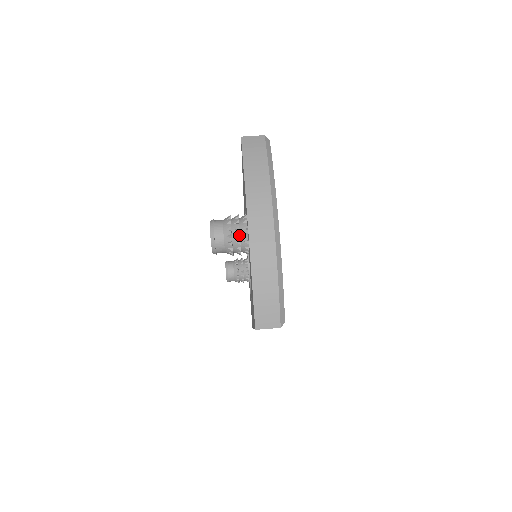
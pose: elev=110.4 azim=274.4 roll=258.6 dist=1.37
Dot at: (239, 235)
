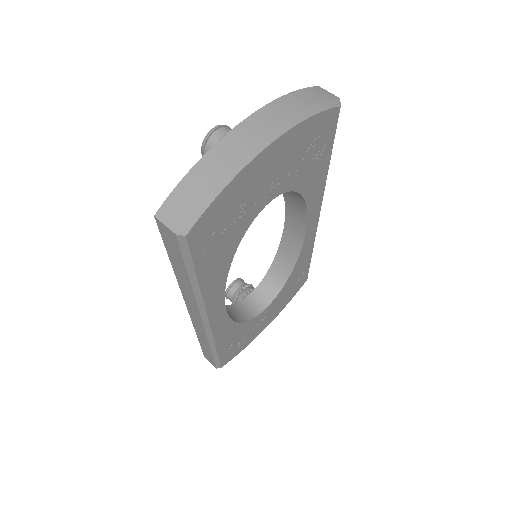
Dot at: occluded
